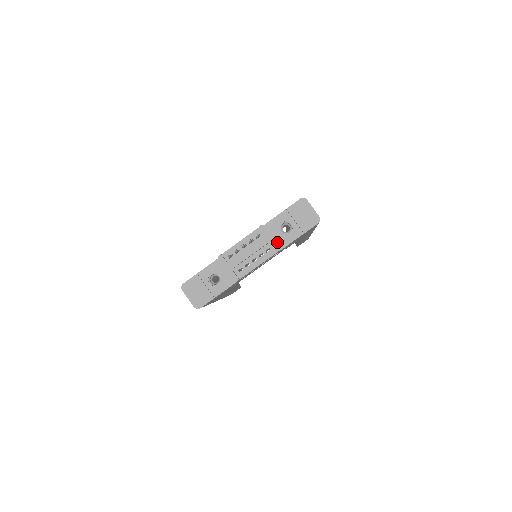
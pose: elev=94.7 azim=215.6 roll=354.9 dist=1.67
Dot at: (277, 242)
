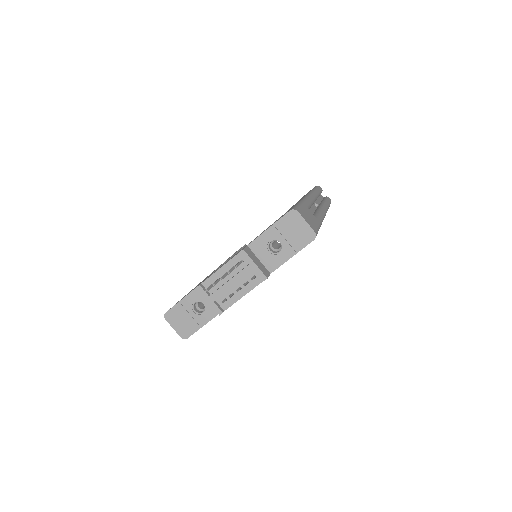
Dot at: (265, 264)
